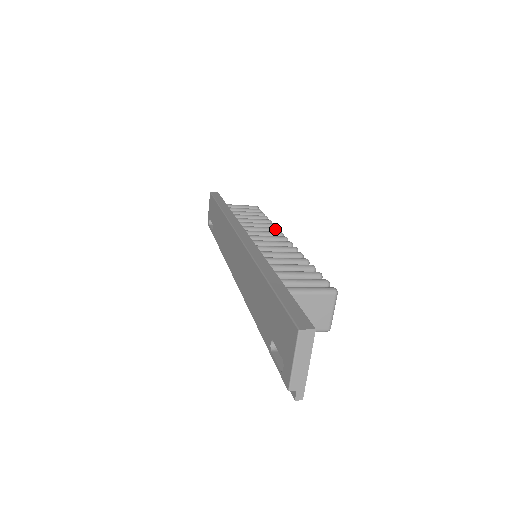
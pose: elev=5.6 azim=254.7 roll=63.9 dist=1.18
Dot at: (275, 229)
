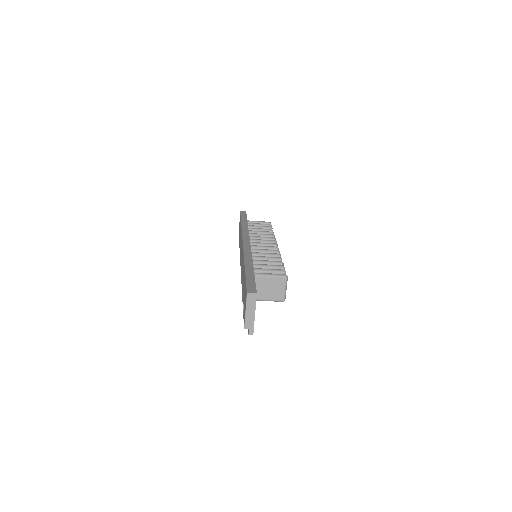
Dot at: (272, 238)
